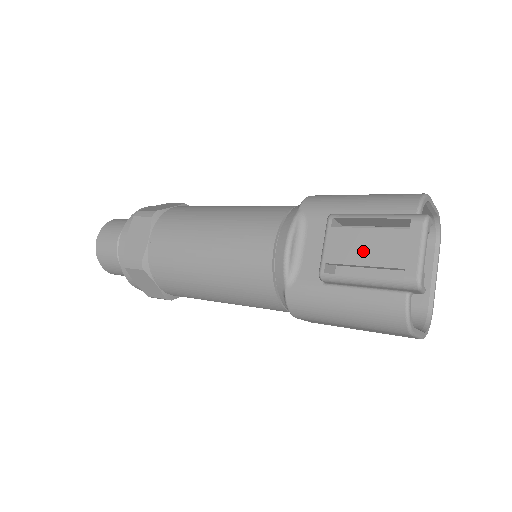
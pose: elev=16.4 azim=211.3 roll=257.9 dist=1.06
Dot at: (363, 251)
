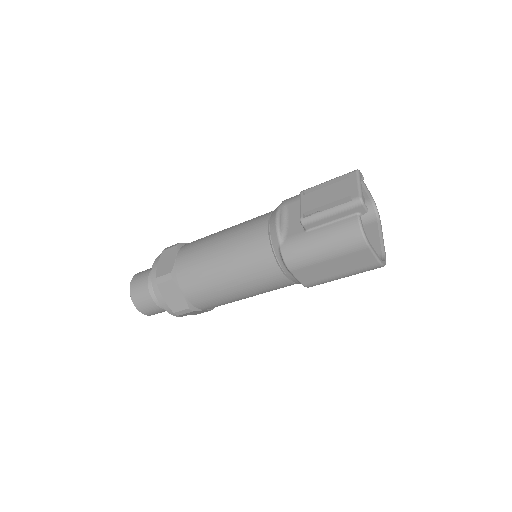
Dot at: (325, 198)
